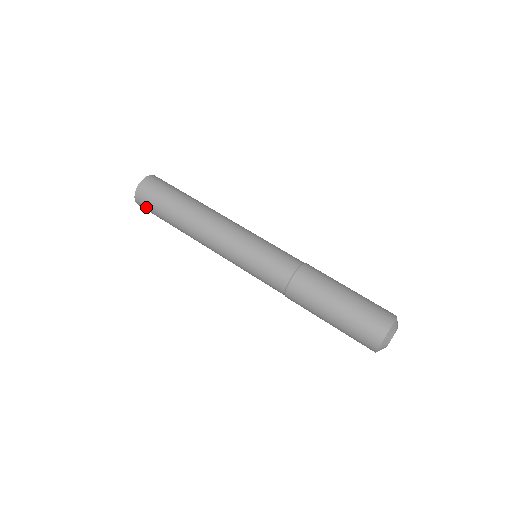
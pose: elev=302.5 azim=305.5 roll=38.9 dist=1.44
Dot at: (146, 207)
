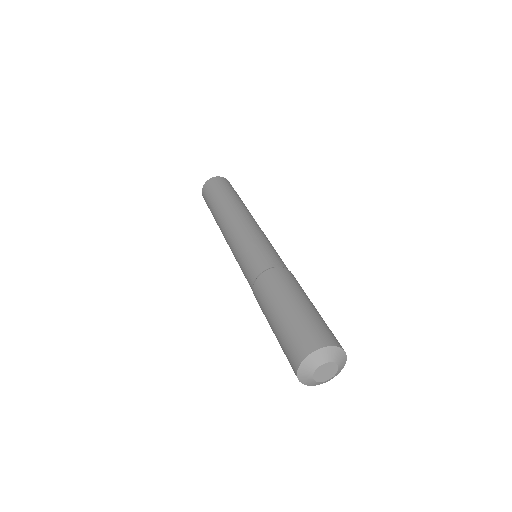
Dot at: occluded
